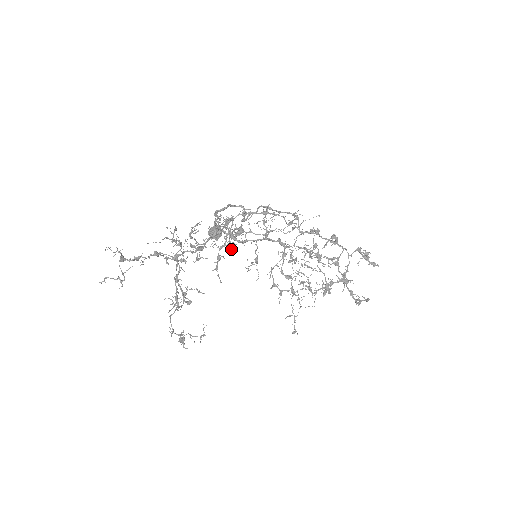
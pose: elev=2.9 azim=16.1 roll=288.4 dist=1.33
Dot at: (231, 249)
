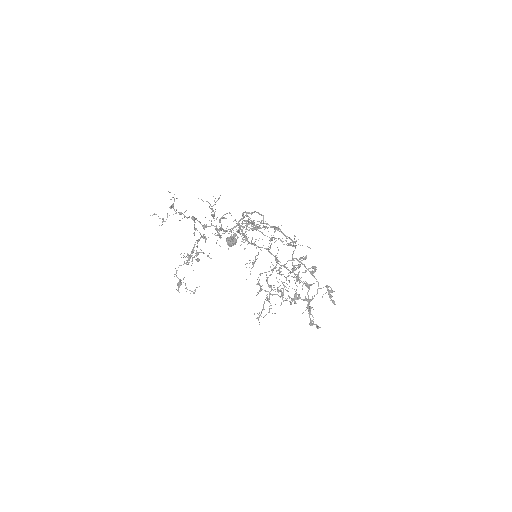
Dot at: occluded
